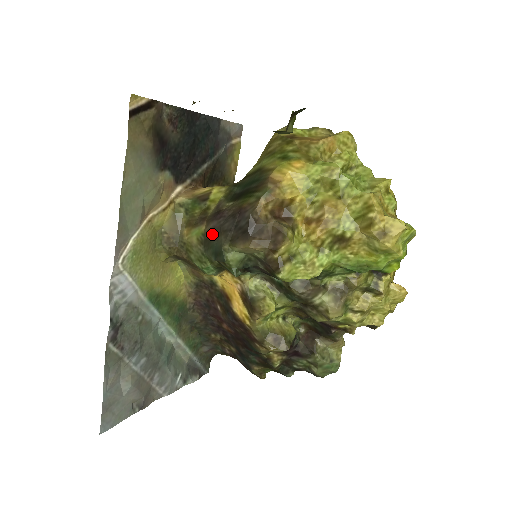
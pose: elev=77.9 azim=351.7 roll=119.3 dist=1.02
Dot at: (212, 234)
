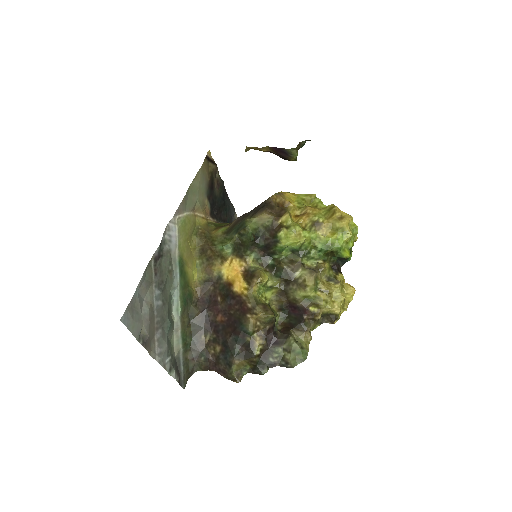
Dot at: (236, 223)
